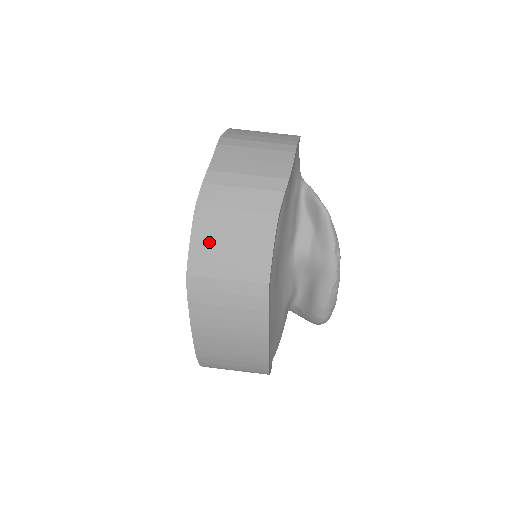
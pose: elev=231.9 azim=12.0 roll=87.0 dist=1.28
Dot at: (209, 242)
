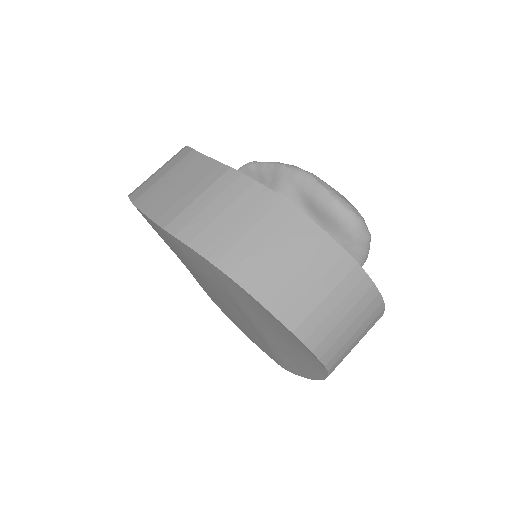
Dot at: (161, 202)
